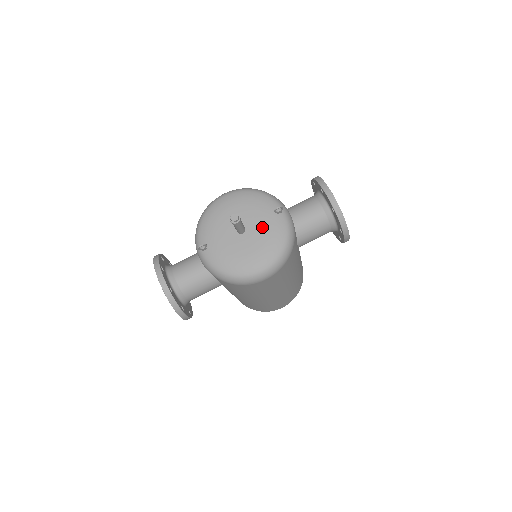
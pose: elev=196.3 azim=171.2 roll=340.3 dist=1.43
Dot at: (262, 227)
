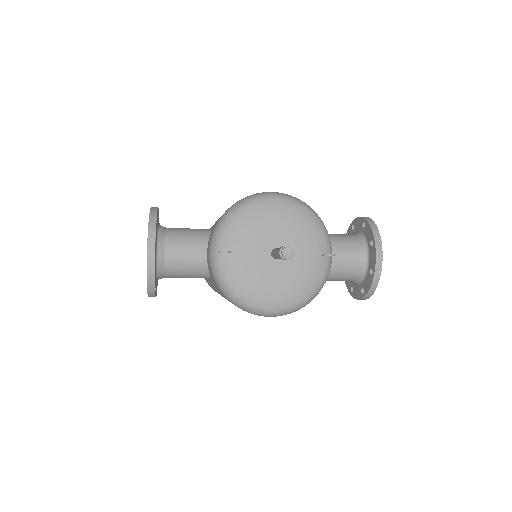
Dot at: (300, 263)
